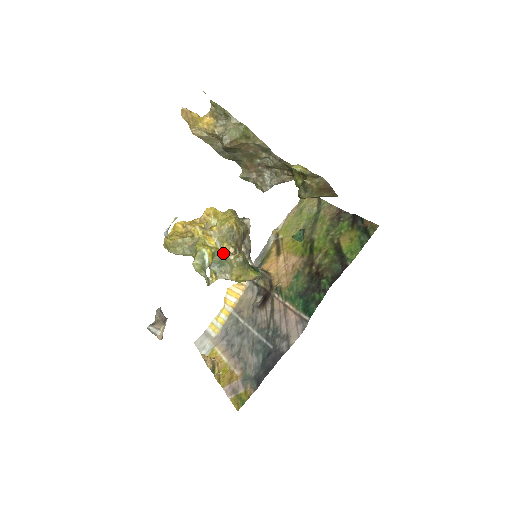
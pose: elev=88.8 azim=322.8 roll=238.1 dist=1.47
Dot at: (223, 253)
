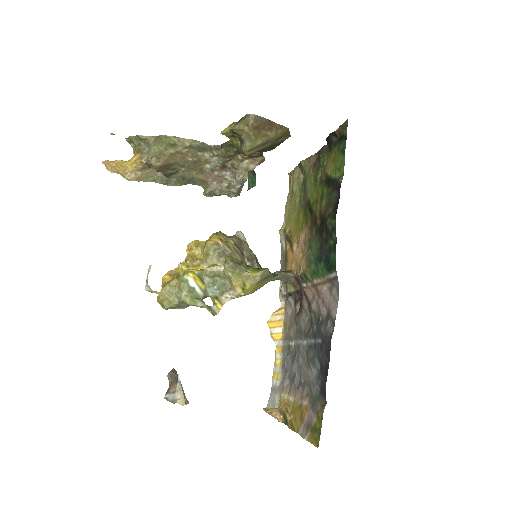
Dot at: (210, 269)
